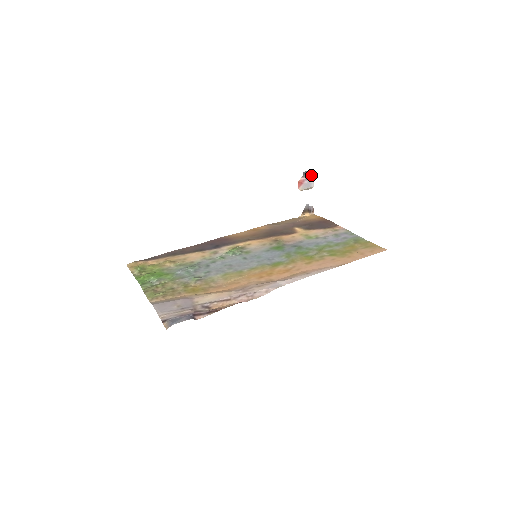
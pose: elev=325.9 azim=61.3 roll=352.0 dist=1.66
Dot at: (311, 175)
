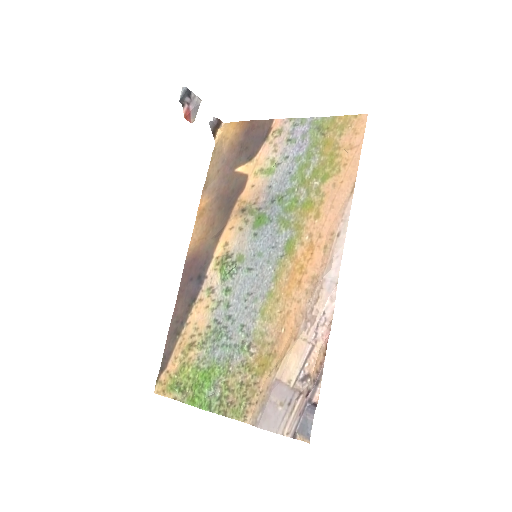
Dot at: (188, 94)
